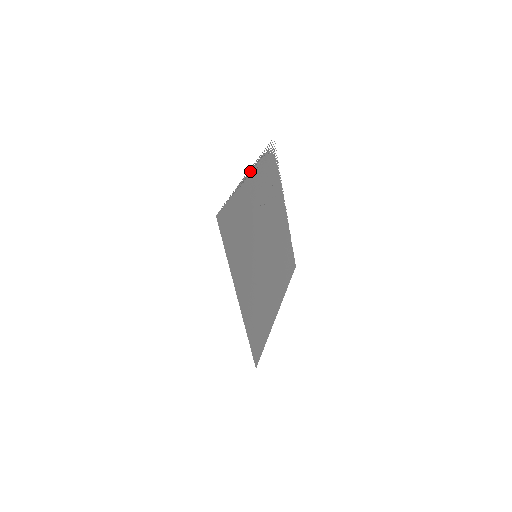
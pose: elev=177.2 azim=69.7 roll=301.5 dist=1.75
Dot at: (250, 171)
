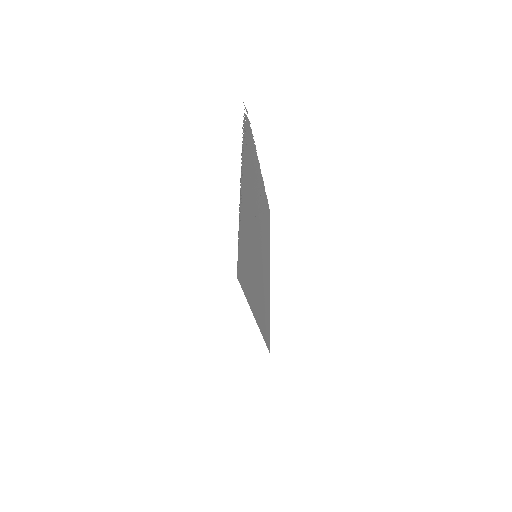
Dot at: (241, 174)
